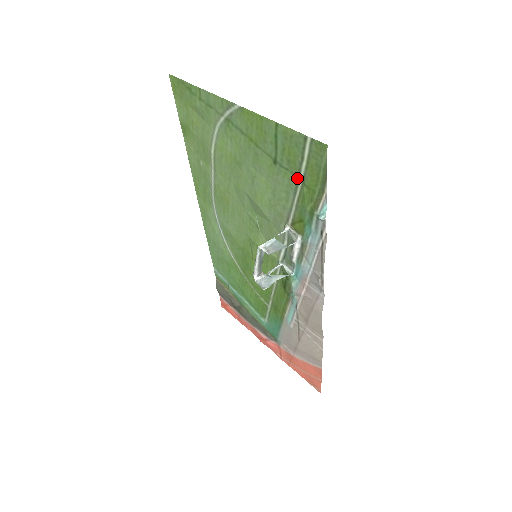
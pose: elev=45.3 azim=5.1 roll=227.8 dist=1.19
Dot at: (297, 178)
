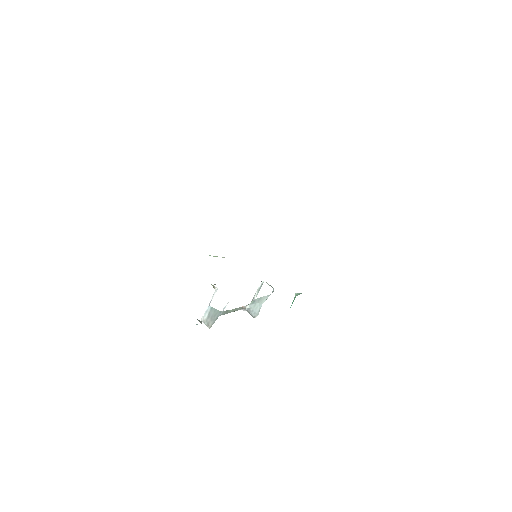
Dot at: occluded
